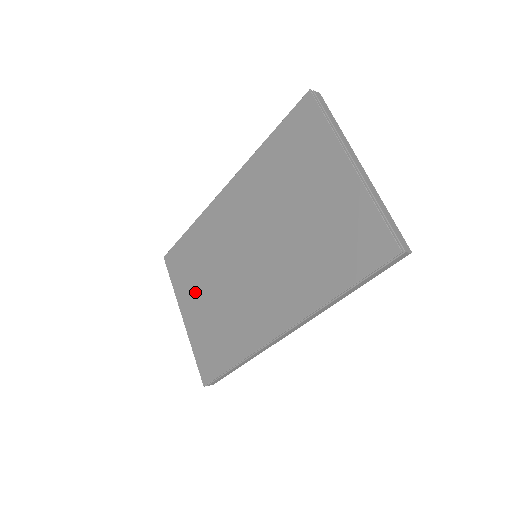
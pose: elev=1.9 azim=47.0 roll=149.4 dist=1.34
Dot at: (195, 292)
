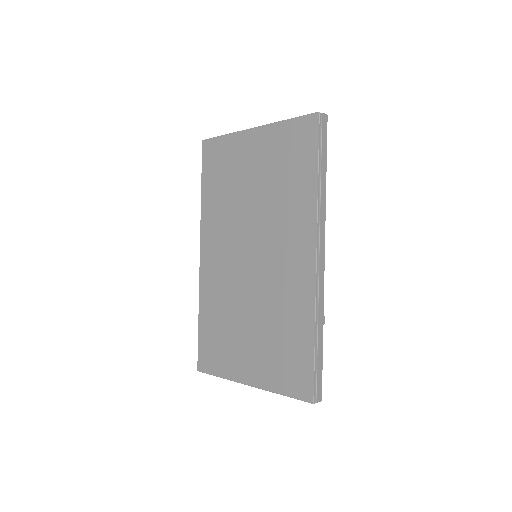
Dot at: (240, 348)
